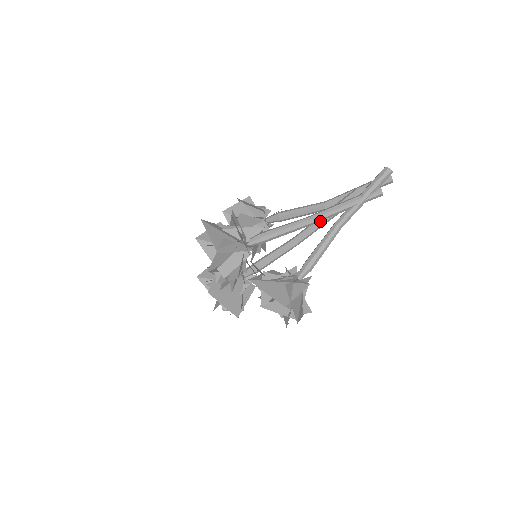
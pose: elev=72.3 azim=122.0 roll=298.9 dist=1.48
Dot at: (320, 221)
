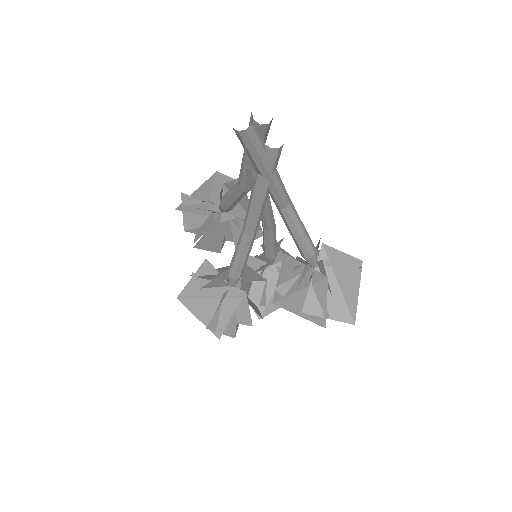
Dot at: occluded
